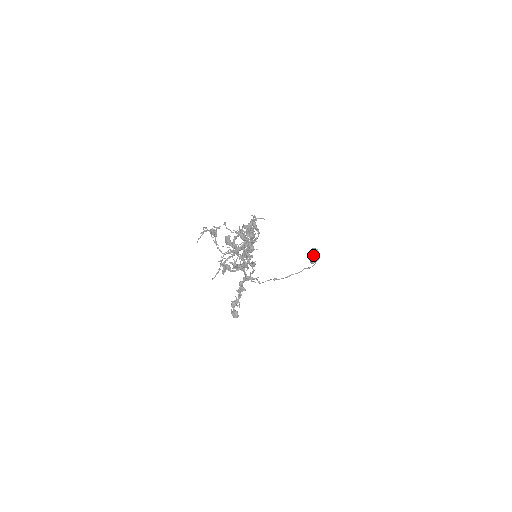
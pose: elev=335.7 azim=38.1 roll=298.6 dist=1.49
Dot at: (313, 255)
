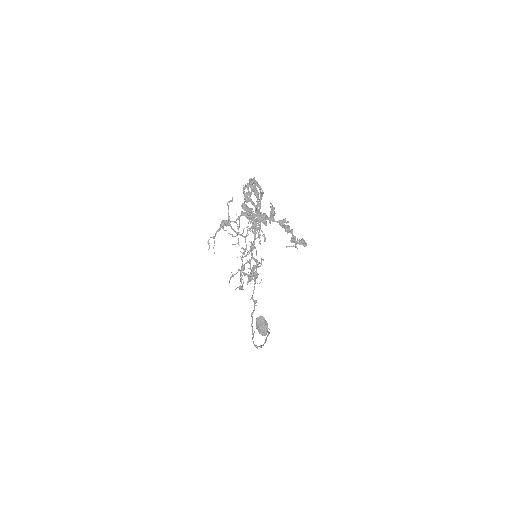
Dot at: (262, 323)
